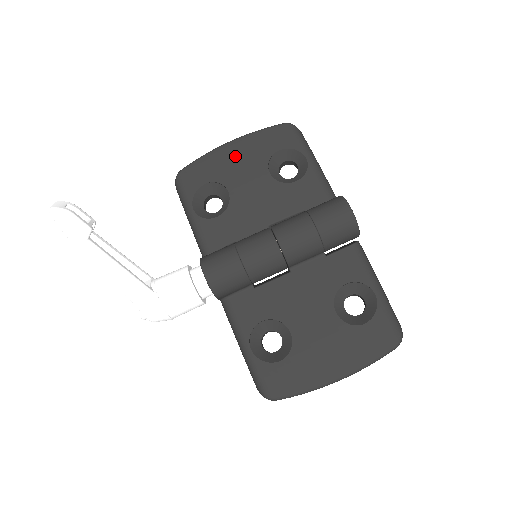
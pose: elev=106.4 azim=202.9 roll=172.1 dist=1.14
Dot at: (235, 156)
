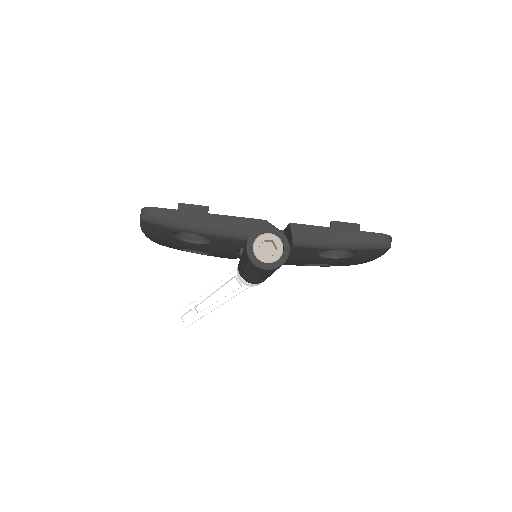
Dot at: occluded
